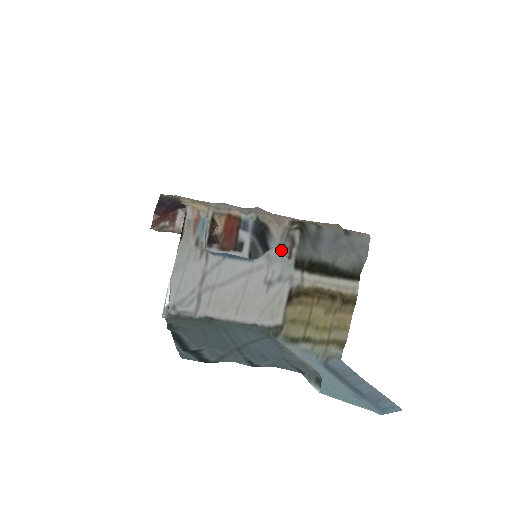
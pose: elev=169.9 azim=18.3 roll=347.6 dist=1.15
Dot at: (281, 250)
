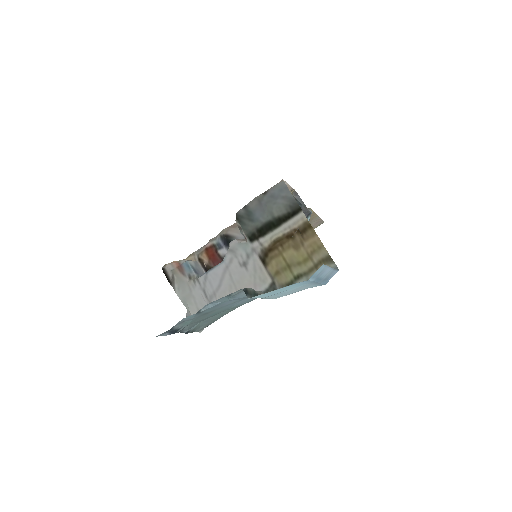
Dot at: (238, 240)
